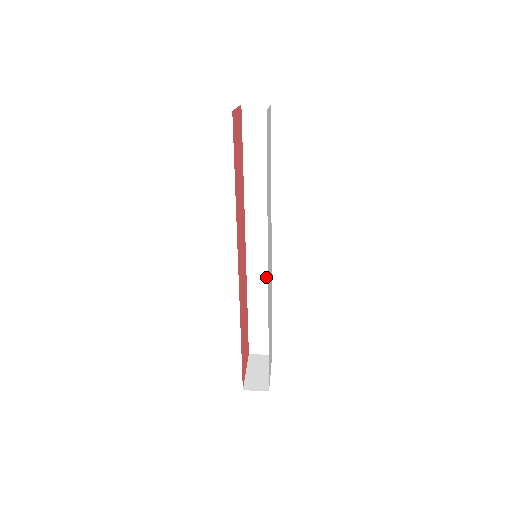
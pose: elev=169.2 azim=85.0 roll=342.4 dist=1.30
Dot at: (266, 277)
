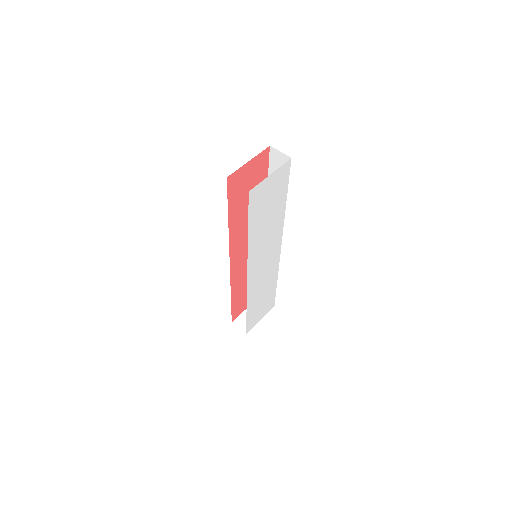
Dot at: occluded
